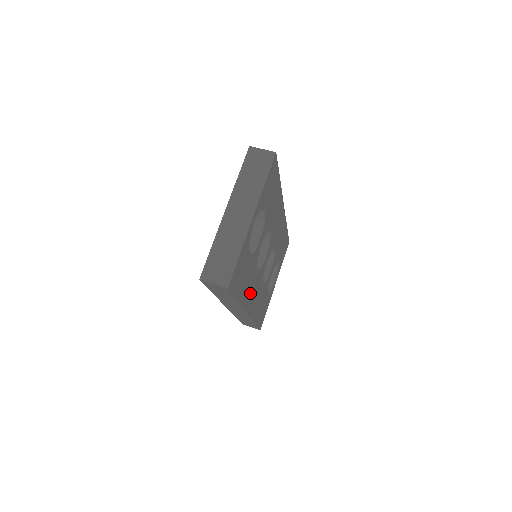
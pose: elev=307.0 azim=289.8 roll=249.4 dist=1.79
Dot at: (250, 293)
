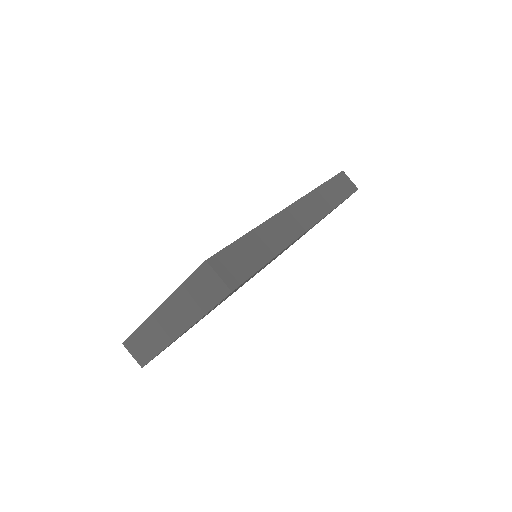
Dot at: occluded
